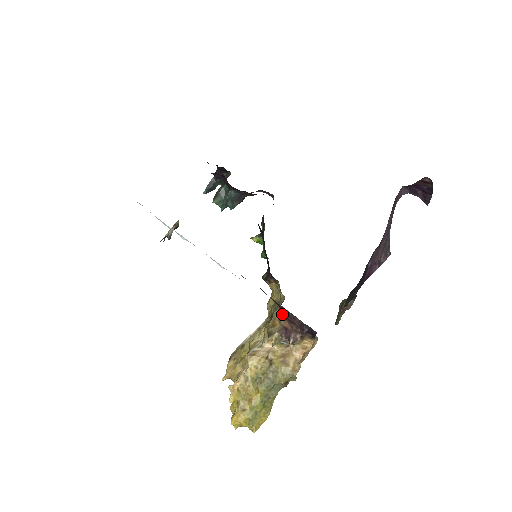
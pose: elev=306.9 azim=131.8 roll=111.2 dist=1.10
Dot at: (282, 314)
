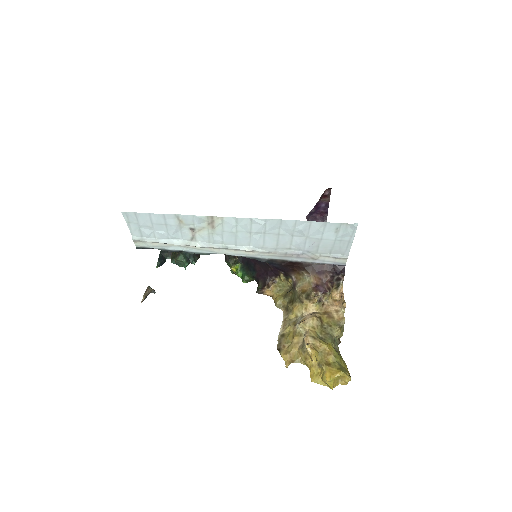
Dot at: (309, 272)
